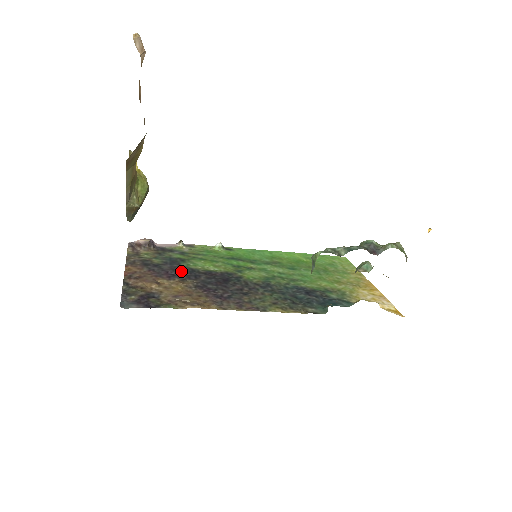
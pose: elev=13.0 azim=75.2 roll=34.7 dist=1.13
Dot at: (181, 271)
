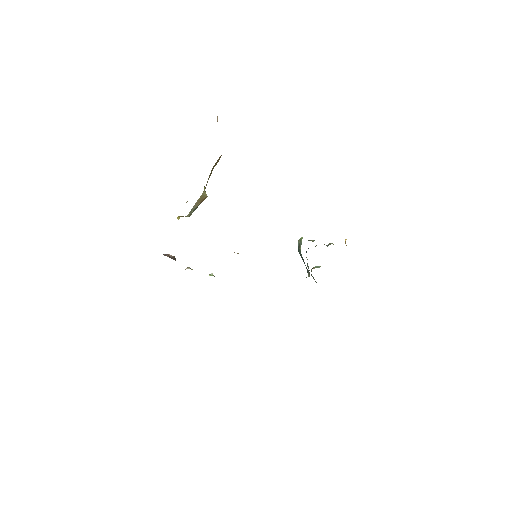
Dot at: occluded
